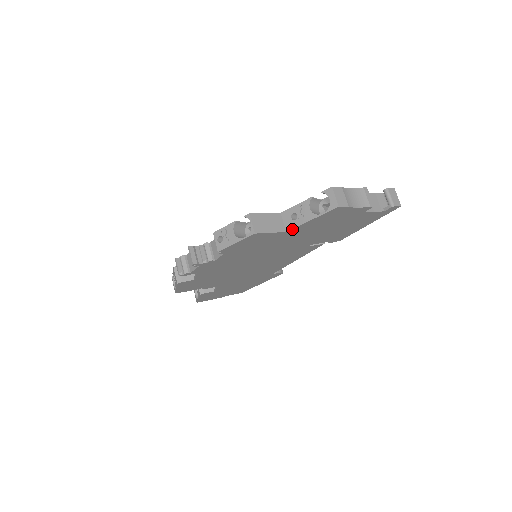
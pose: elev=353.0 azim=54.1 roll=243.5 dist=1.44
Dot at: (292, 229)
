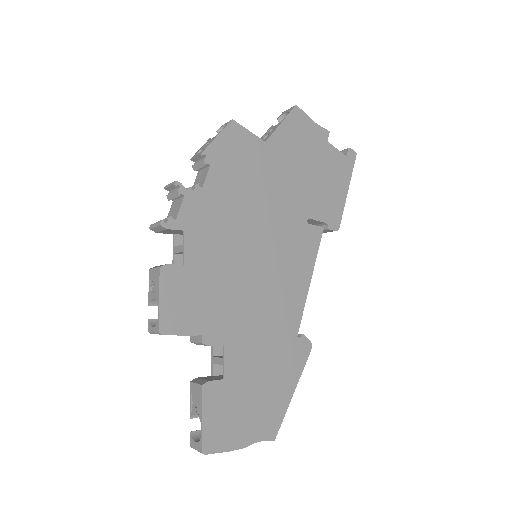
Dot at: (269, 139)
